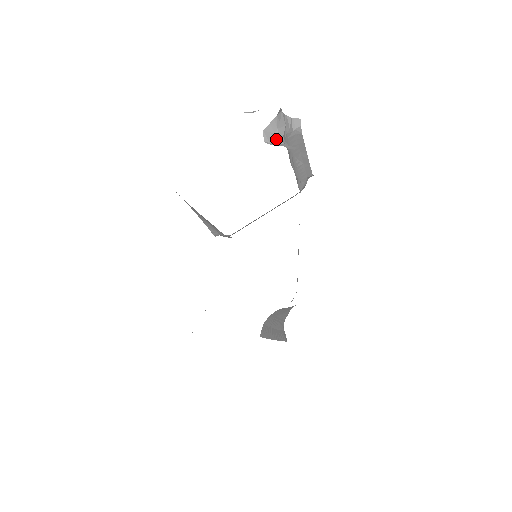
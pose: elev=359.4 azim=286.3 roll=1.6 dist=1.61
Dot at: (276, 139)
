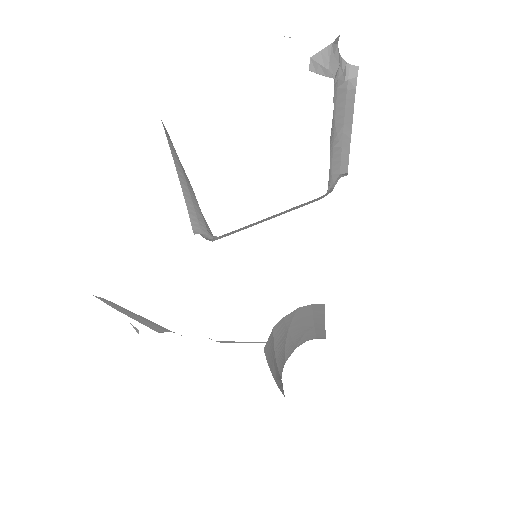
Dot at: (326, 73)
